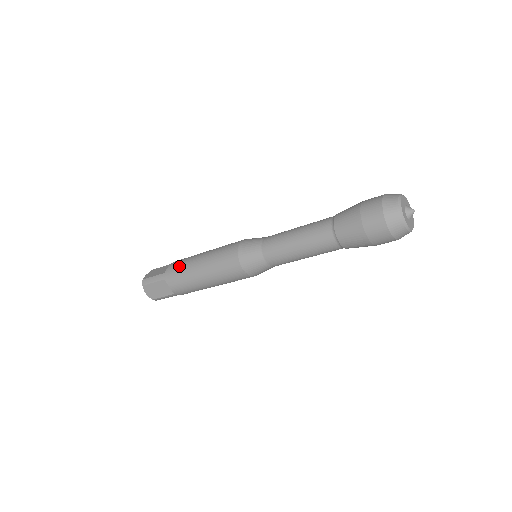
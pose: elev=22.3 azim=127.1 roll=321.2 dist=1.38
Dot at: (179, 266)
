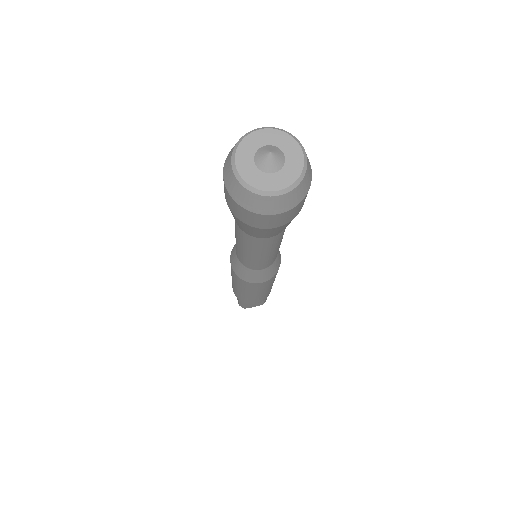
Dot at: (236, 294)
